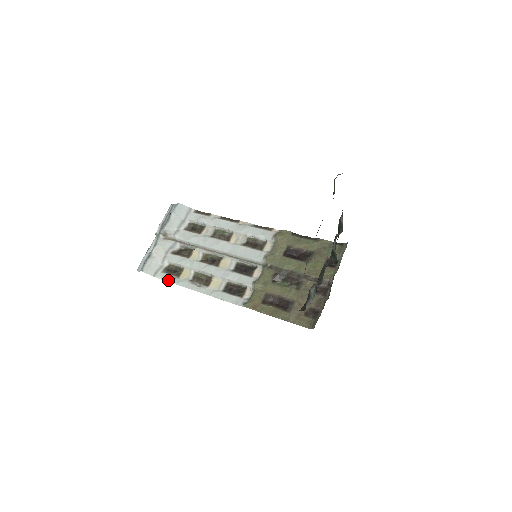
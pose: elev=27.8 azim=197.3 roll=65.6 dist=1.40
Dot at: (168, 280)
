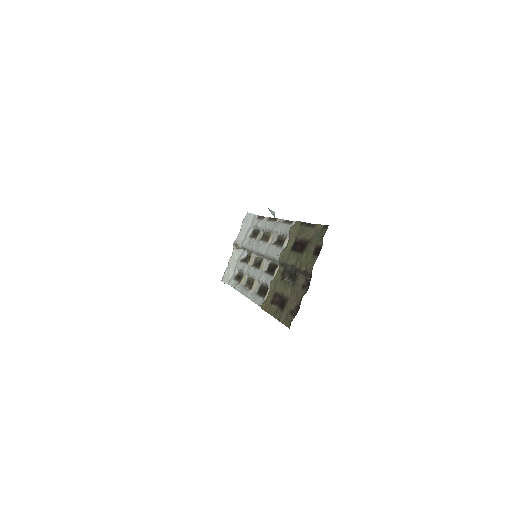
Dot at: (234, 287)
